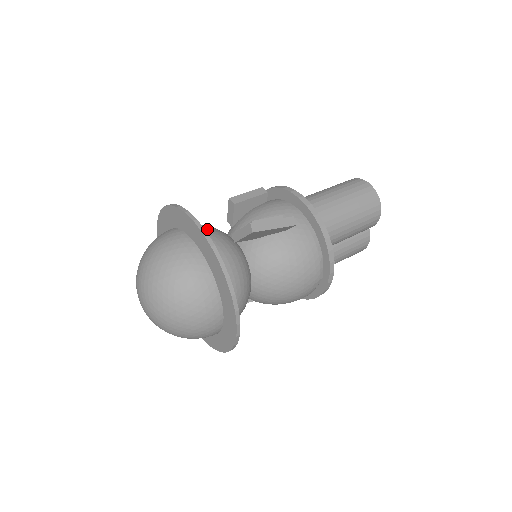
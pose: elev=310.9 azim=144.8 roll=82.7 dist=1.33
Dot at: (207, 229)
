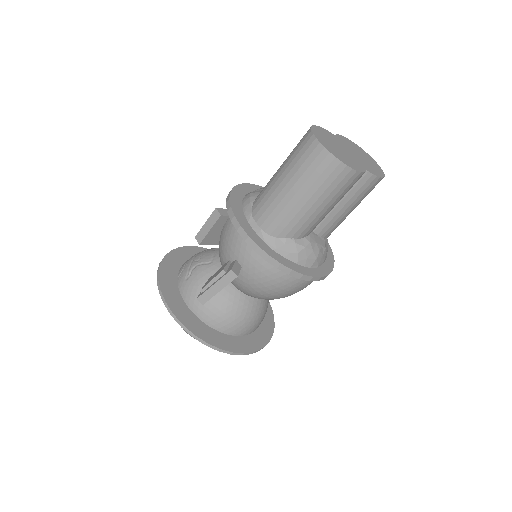
Dot at: (190, 281)
